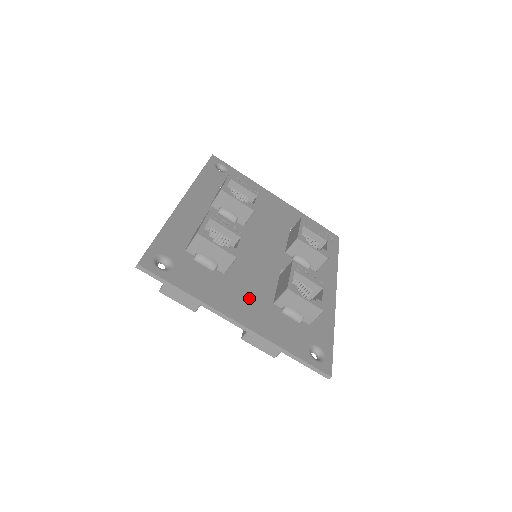
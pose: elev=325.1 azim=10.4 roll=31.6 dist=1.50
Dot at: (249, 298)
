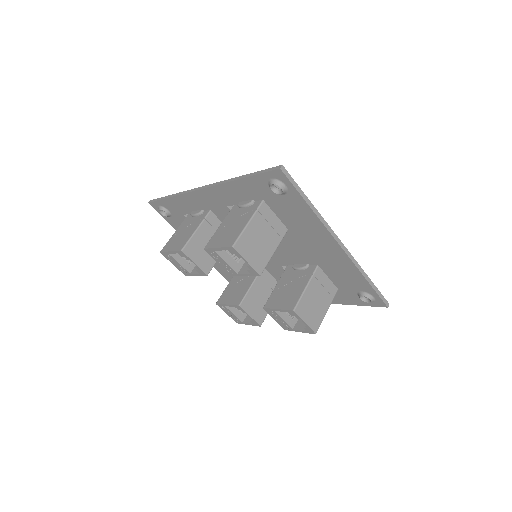
Dot at: occluded
